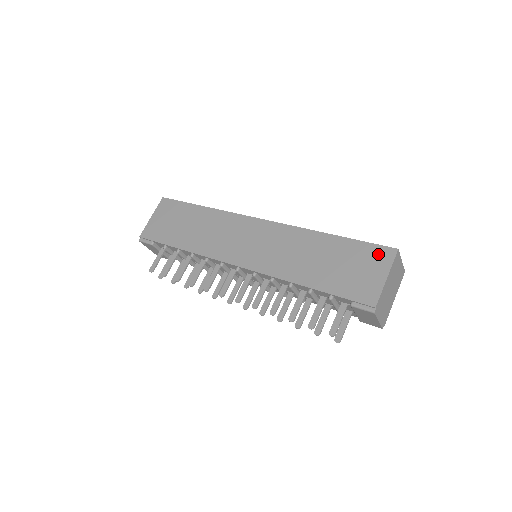
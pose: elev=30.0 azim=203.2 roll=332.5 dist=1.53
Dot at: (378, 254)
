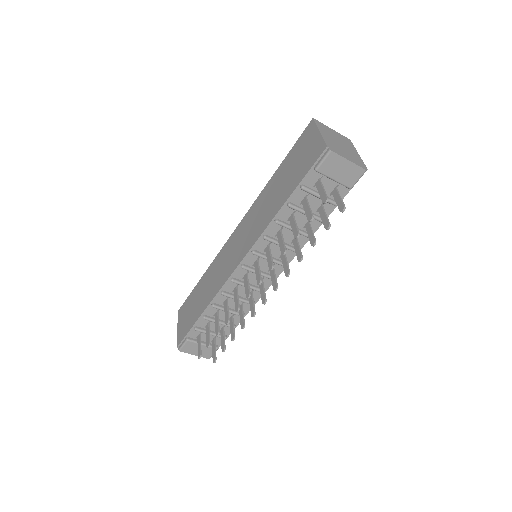
Dot at: (305, 135)
